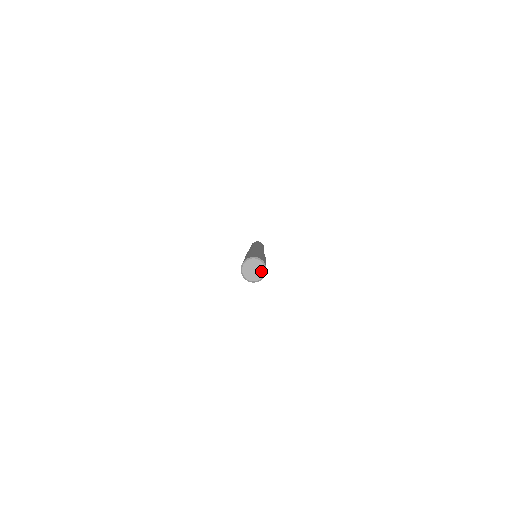
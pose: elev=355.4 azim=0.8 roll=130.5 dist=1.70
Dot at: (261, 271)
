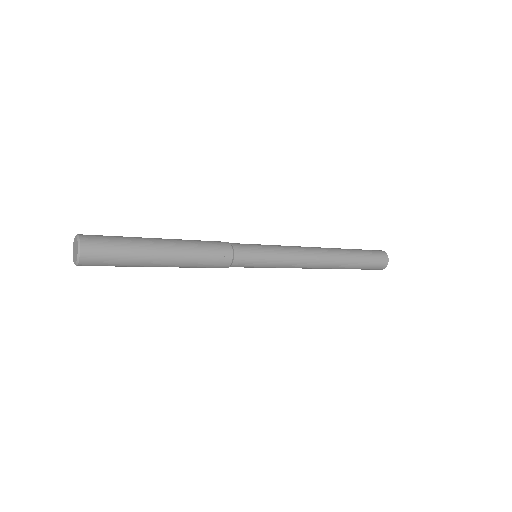
Dot at: (77, 247)
